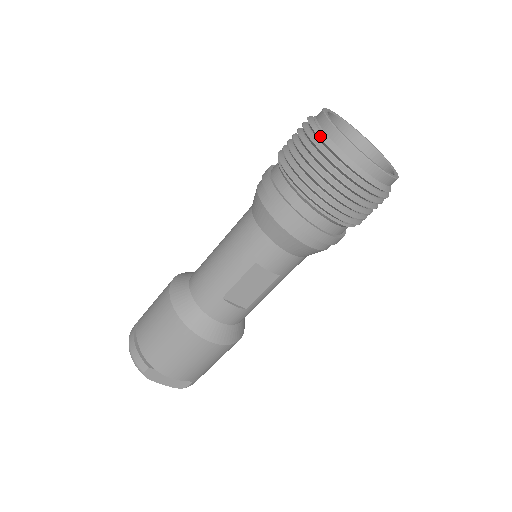
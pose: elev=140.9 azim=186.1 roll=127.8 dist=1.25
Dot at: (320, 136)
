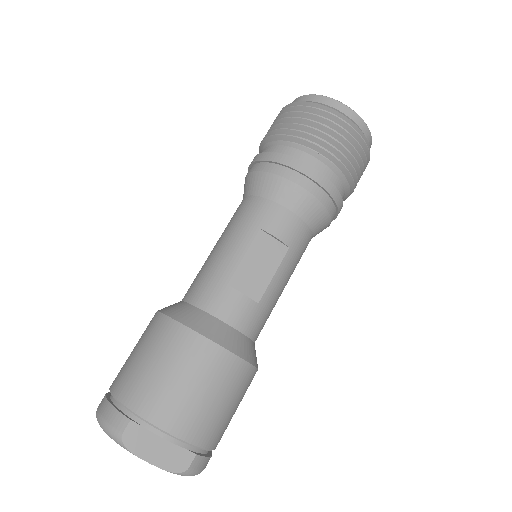
Dot at: (295, 102)
